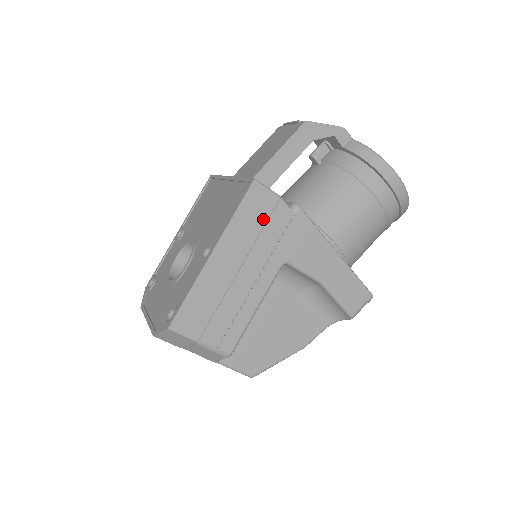
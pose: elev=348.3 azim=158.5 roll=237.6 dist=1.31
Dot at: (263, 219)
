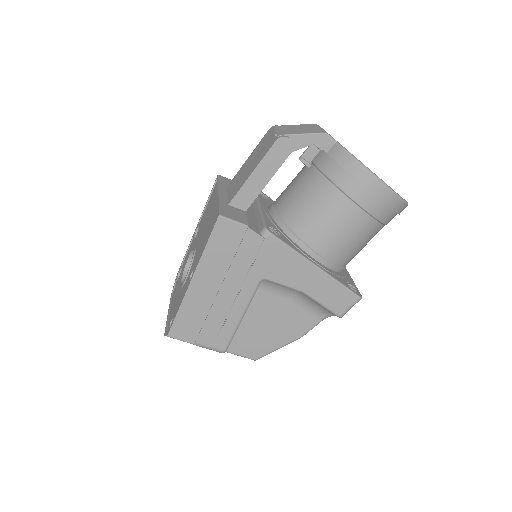
Dot at: (234, 247)
